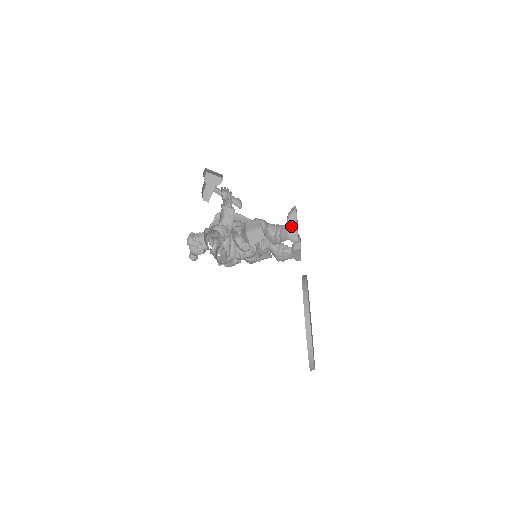
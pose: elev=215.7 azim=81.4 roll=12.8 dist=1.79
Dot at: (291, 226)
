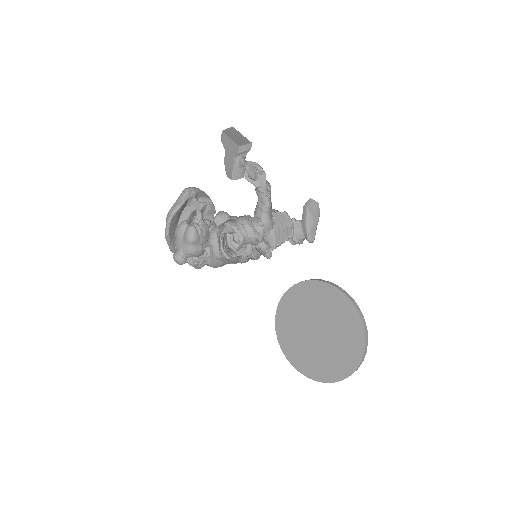
Dot at: (303, 221)
